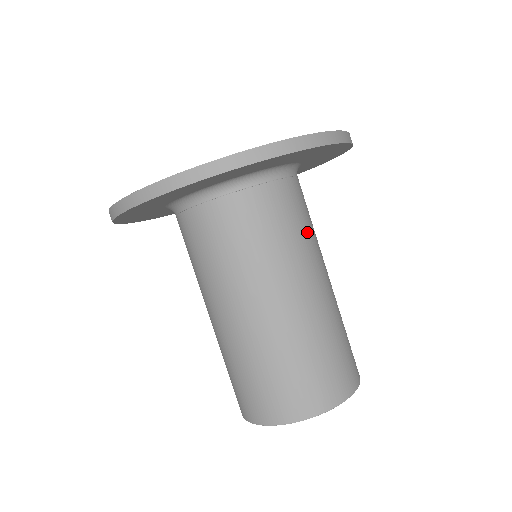
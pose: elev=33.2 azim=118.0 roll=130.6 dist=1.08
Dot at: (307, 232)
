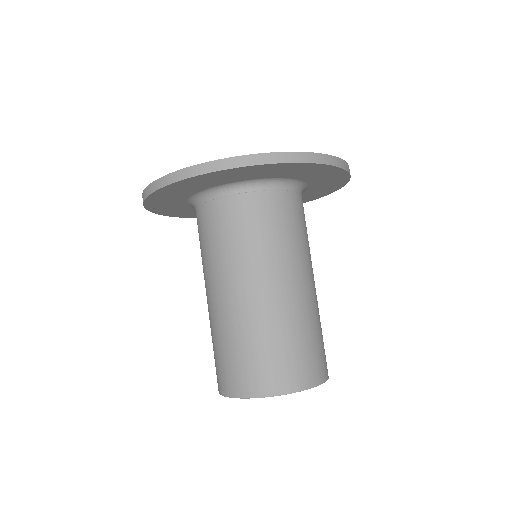
Dot at: (300, 239)
